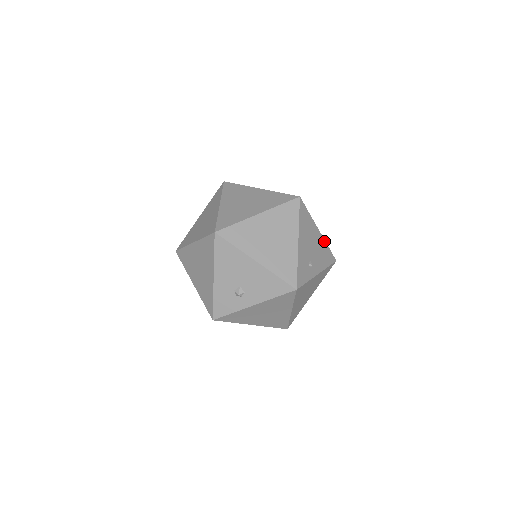
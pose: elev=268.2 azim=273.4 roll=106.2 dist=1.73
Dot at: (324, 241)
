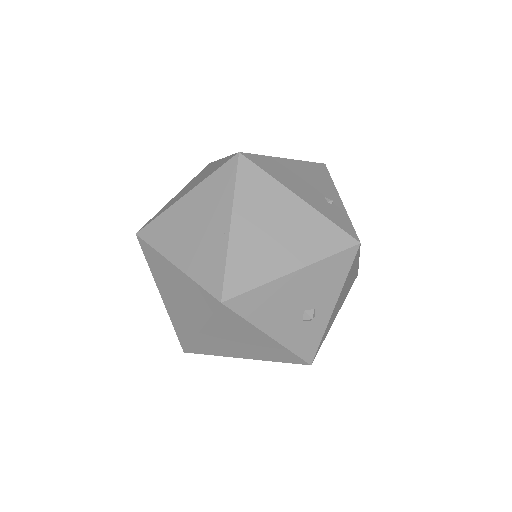
Dot at: (300, 162)
